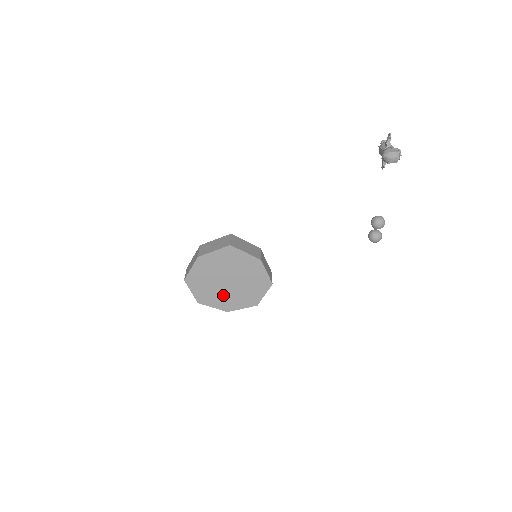
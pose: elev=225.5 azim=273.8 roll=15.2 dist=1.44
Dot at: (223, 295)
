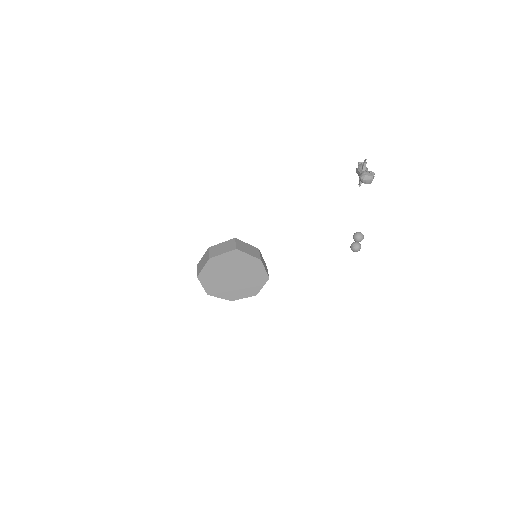
Dot at: (229, 288)
